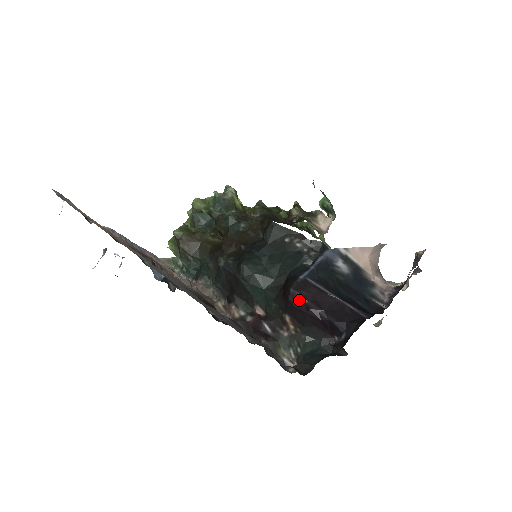
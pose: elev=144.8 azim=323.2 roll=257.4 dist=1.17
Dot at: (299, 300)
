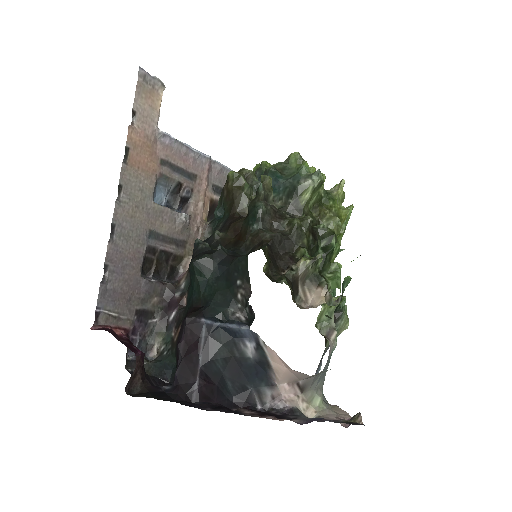
Dot at: (182, 331)
